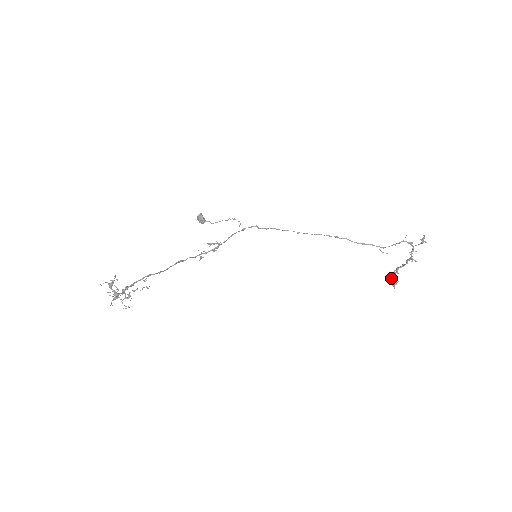
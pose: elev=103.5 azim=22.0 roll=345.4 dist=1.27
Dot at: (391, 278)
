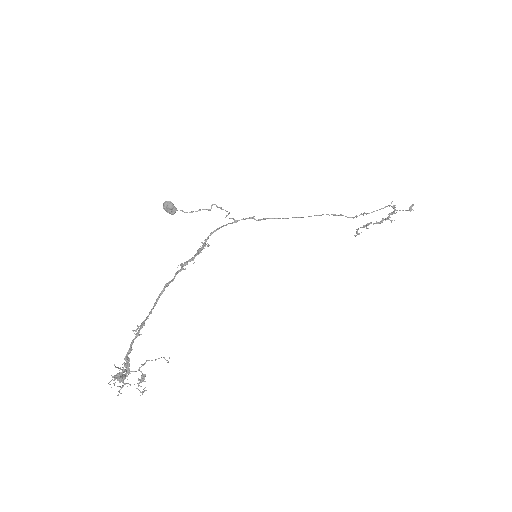
Dot at: (357, 230)
